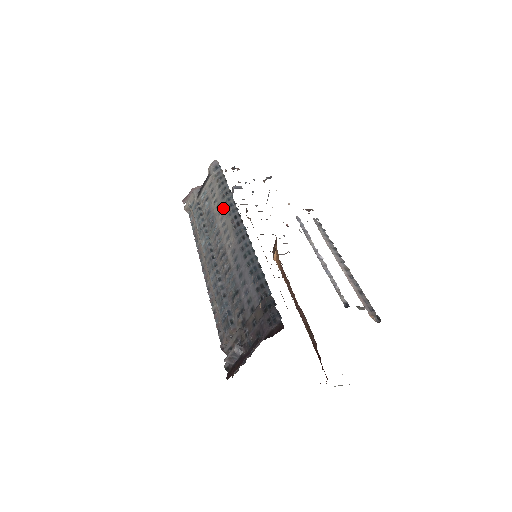
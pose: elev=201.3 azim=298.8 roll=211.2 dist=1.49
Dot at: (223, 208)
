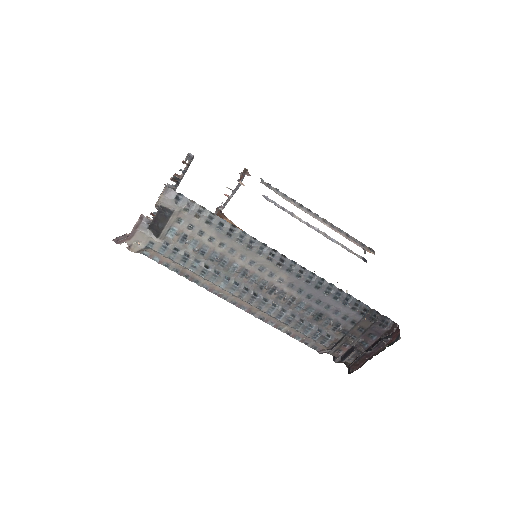
Dot at: (240, 248)
